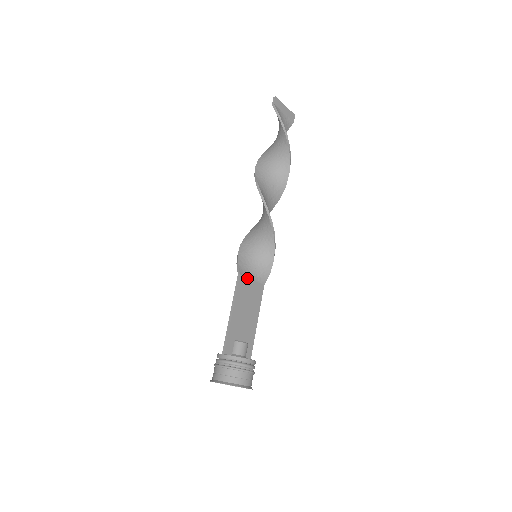
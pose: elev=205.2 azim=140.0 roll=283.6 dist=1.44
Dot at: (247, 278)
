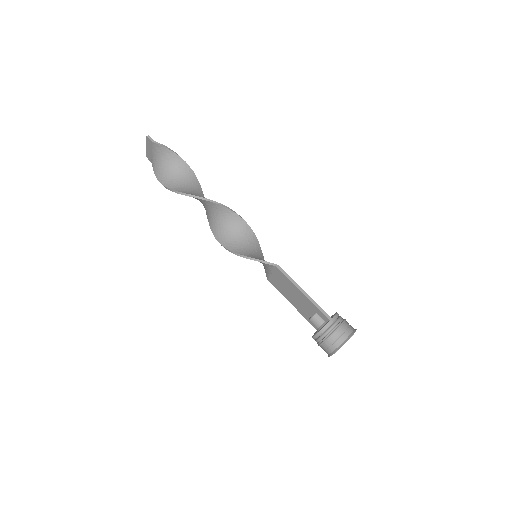
Dot at: (275, 269)
